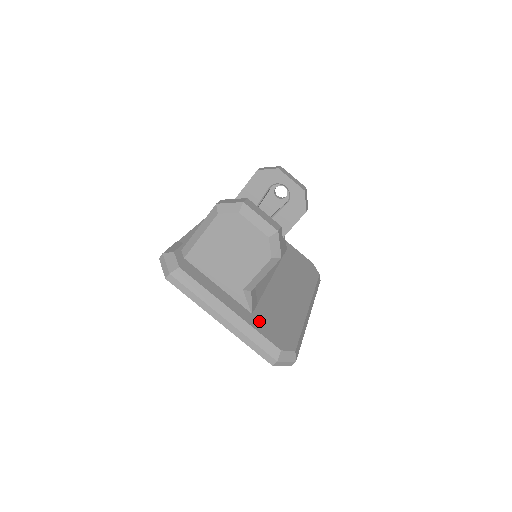
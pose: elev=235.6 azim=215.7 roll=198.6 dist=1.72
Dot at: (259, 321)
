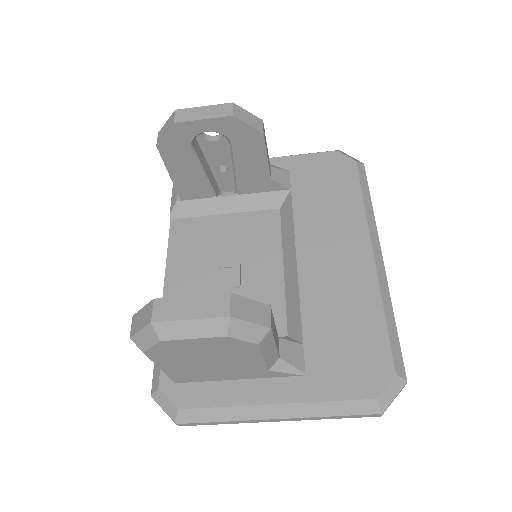
Dot at: (321, 378)
